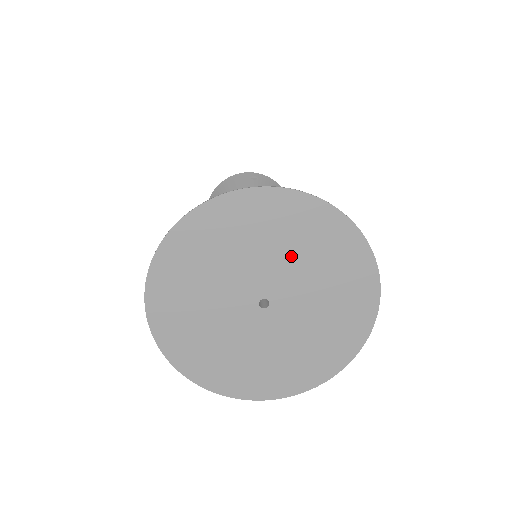
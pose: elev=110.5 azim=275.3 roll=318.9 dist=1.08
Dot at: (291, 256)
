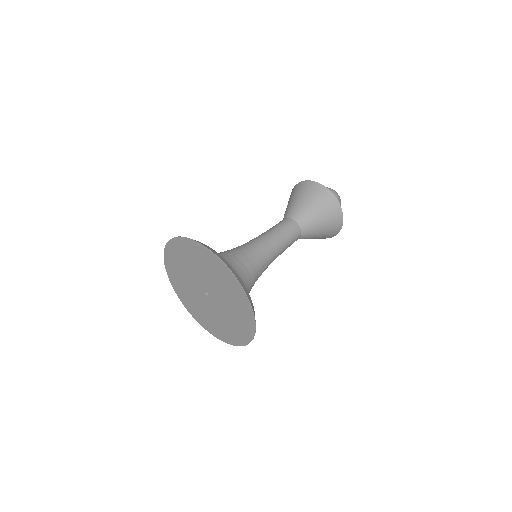
Dot at: (214, 279)
